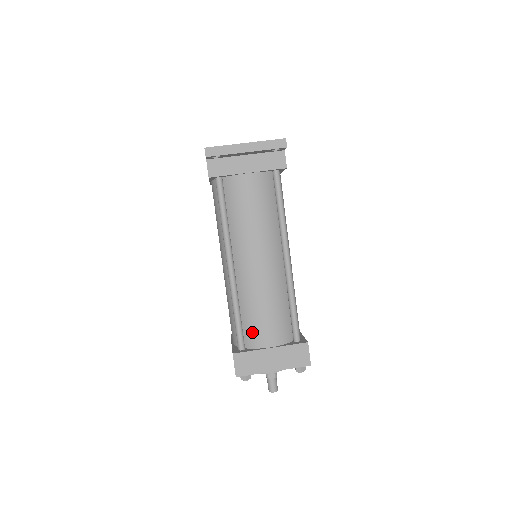
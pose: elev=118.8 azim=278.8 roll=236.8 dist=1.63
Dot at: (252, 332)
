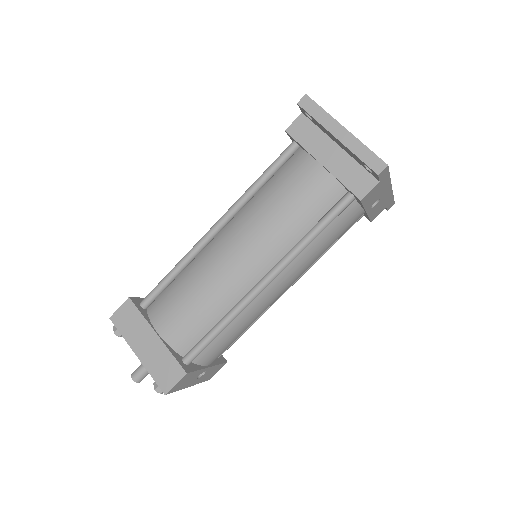
Dot at: (163, 303)
